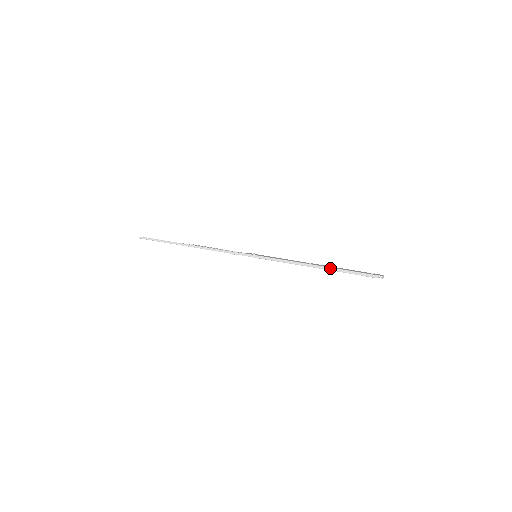
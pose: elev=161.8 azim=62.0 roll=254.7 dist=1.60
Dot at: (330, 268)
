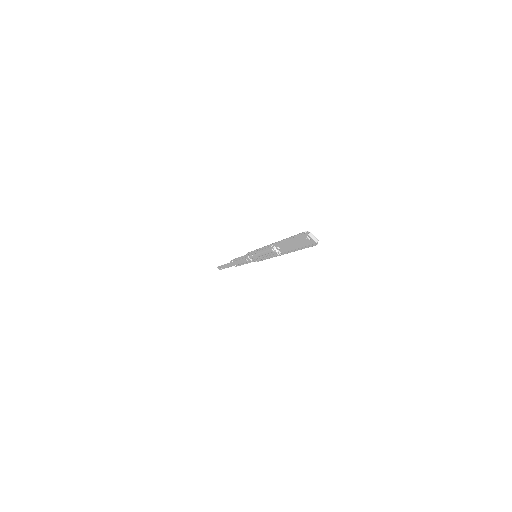
Dot at: (283, 239)
